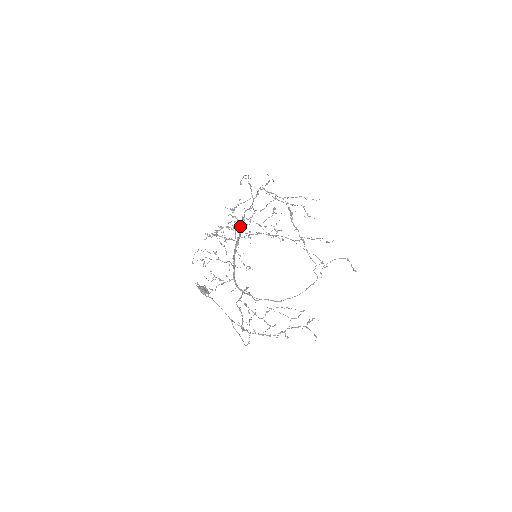
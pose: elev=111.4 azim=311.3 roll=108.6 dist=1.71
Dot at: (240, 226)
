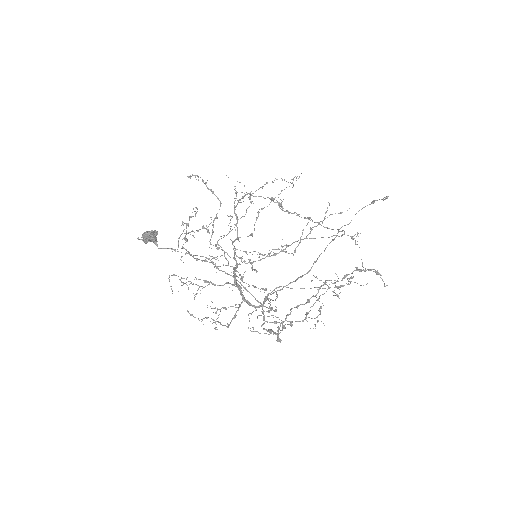
Dot at: (234, 259)
